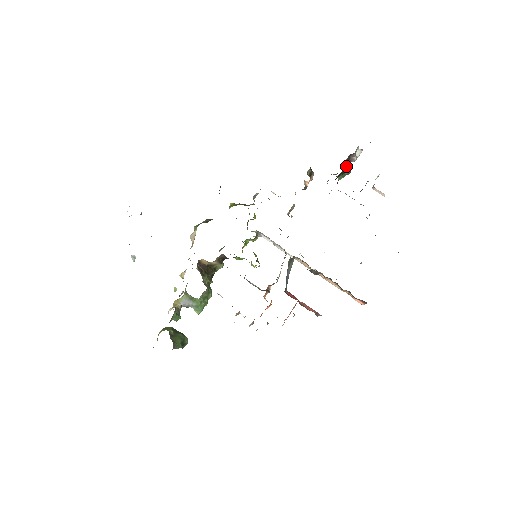
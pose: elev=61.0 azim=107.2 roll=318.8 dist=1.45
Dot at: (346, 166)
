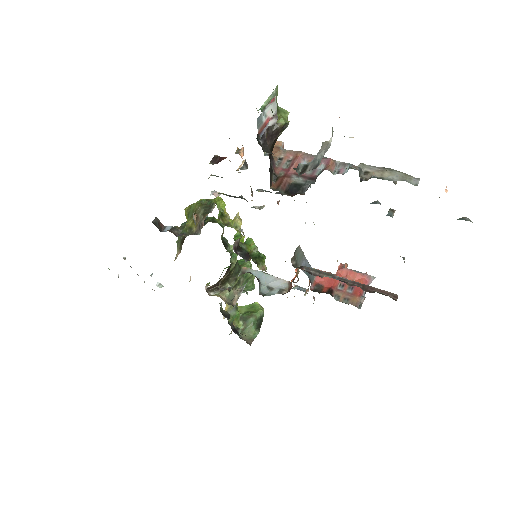
Dot at: (270, 131)
